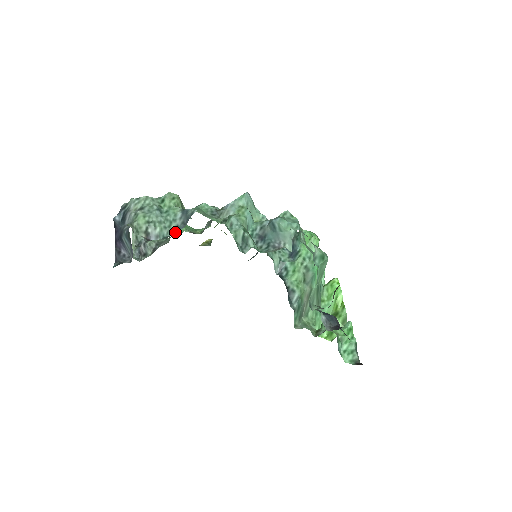
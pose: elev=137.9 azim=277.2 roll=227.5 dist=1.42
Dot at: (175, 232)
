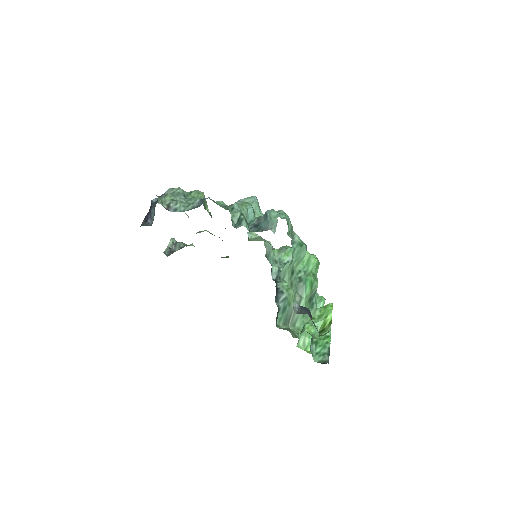
Dot at: occluded
